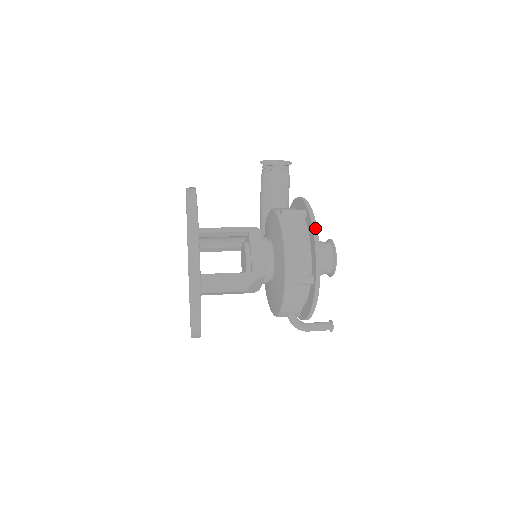
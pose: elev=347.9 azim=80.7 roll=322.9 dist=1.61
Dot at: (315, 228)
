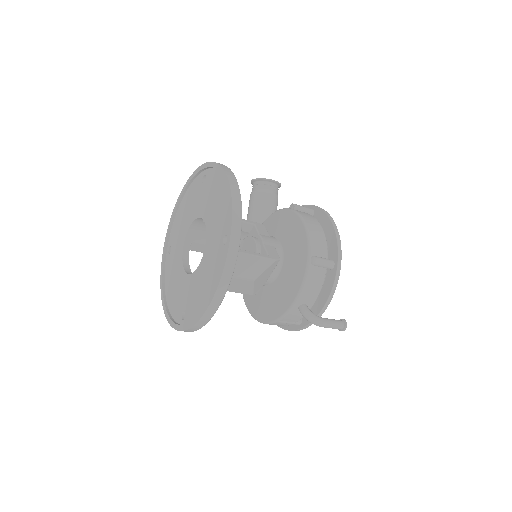
Dot at: (330, 217)
